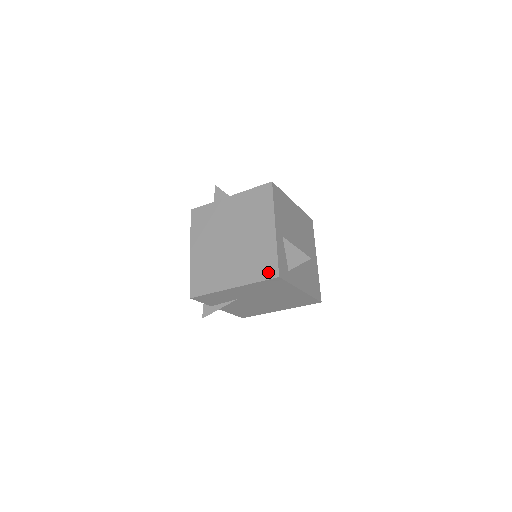
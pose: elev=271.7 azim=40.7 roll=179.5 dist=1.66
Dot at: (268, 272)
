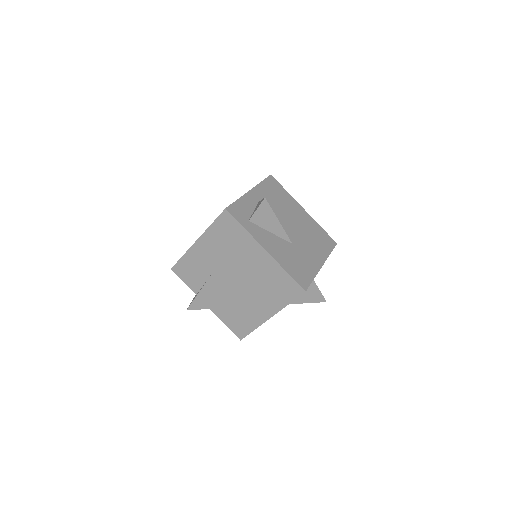
Dot at: occluded
